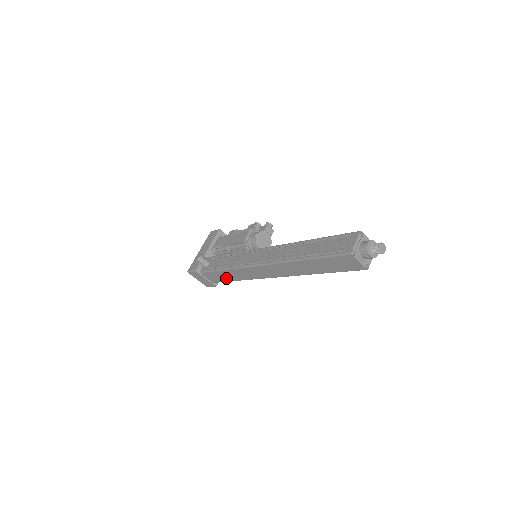
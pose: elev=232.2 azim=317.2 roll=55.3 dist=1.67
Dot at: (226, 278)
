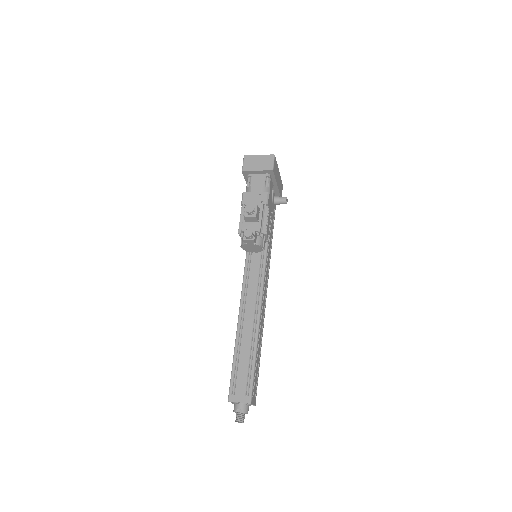
Dot at: occluded
